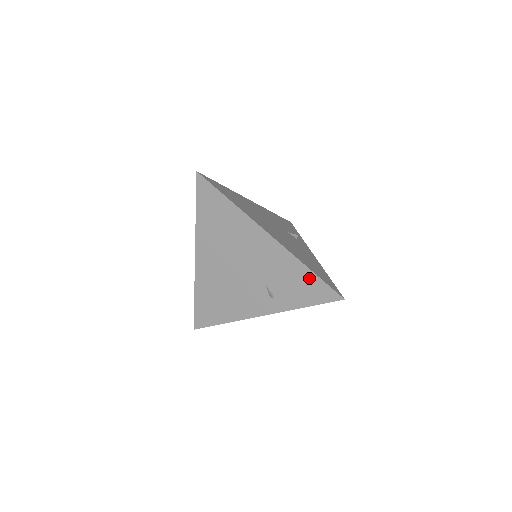
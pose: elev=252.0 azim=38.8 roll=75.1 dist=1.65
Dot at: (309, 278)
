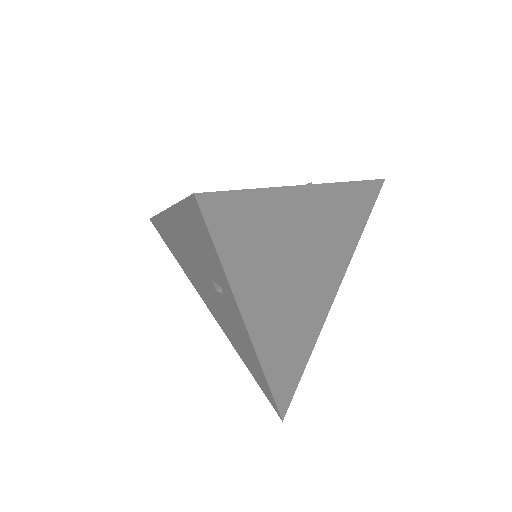
Dot at: (187, 216)
